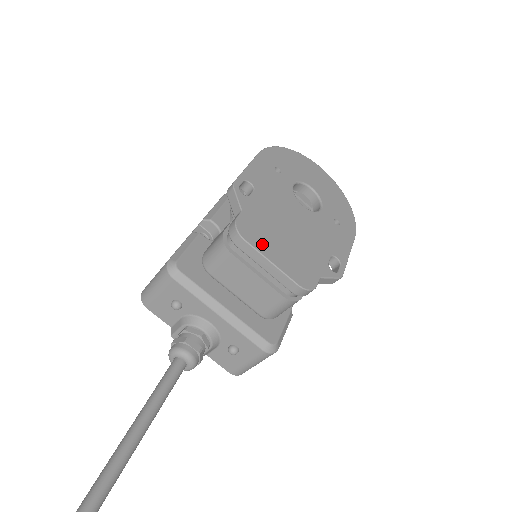
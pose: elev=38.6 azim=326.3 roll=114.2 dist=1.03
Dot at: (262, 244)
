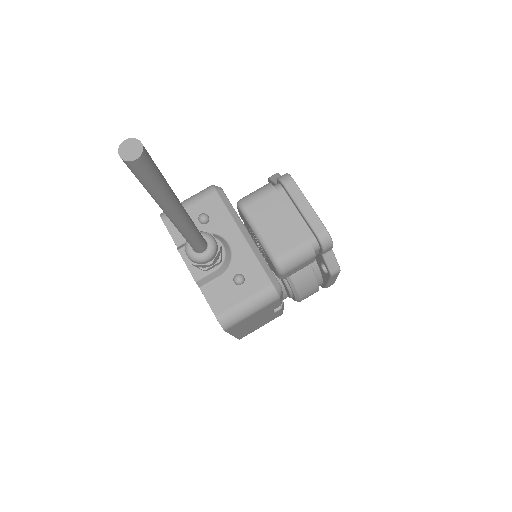
Dot at: occluded
